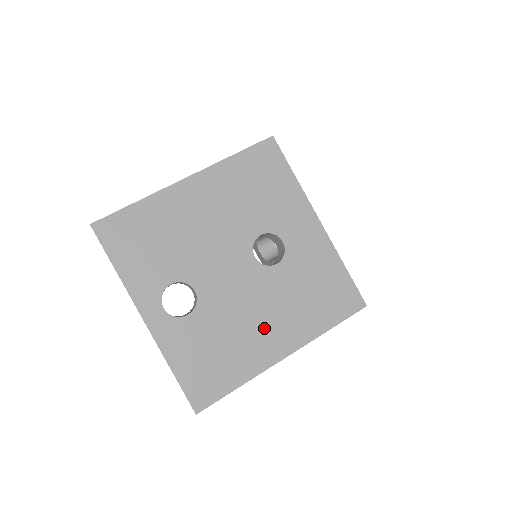
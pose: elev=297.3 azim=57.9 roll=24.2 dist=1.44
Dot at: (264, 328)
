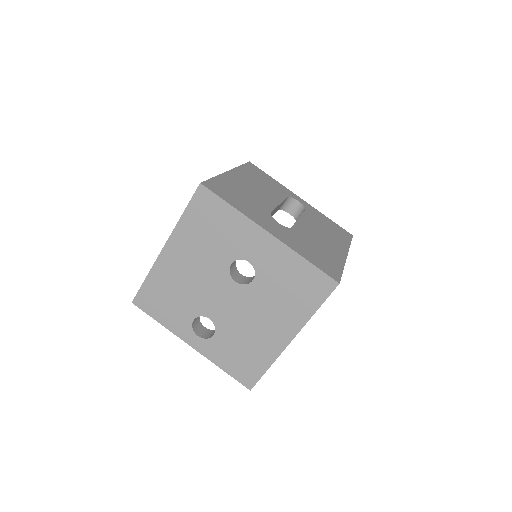
Dot at: (266, 327)
